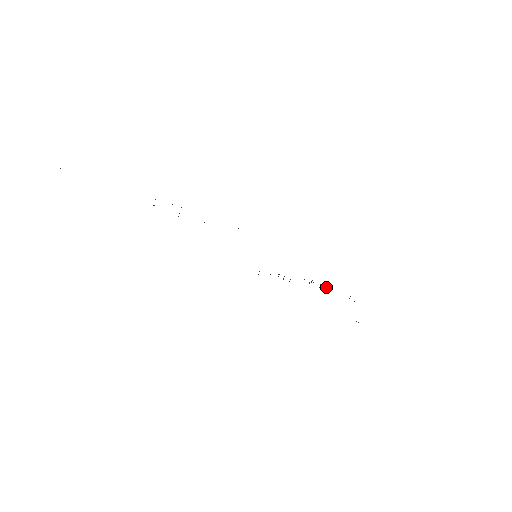
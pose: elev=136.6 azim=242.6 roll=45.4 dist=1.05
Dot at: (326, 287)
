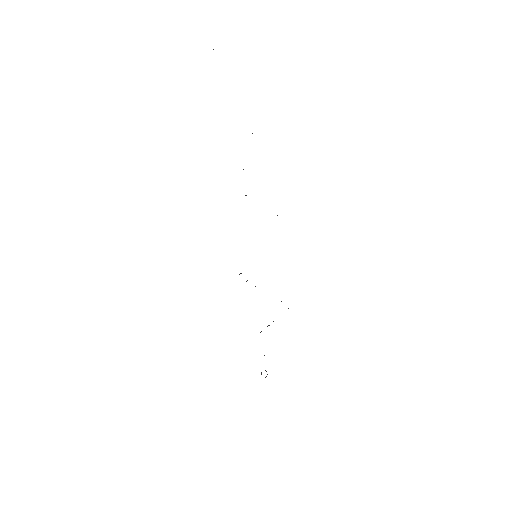
Dot at: (261, 331)
